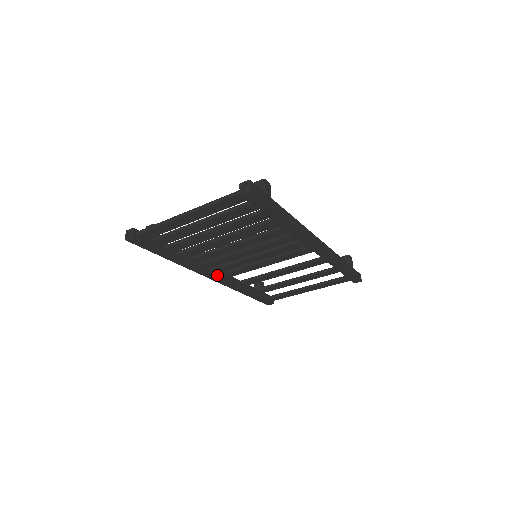
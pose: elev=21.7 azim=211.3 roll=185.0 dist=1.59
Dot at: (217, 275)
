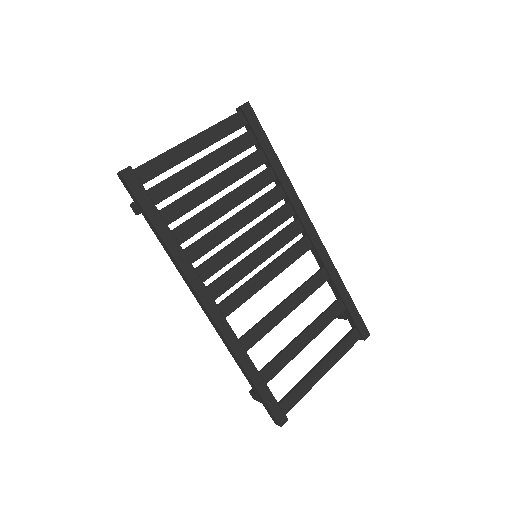
Dot at: (214, 302)
